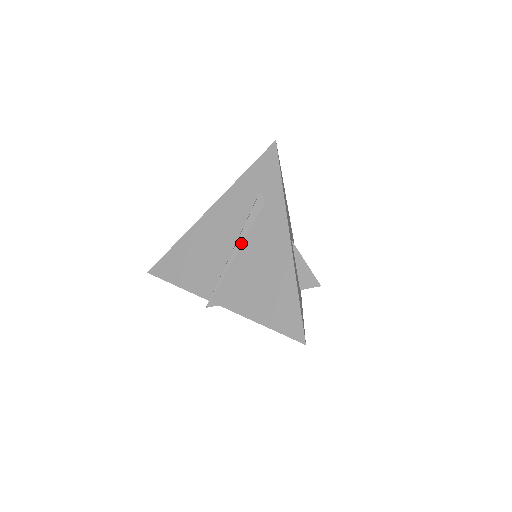
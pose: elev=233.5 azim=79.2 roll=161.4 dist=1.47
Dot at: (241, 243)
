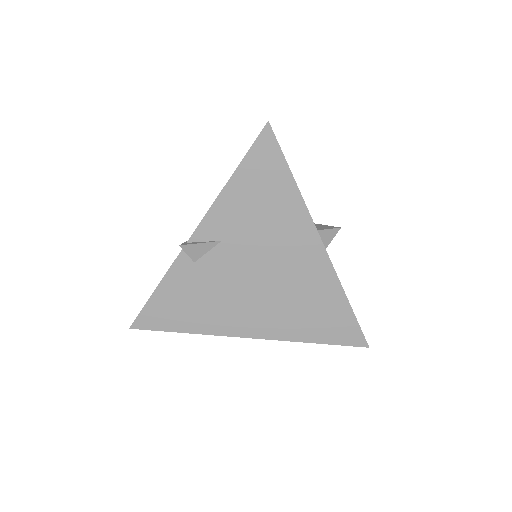
Dot at: occluded
